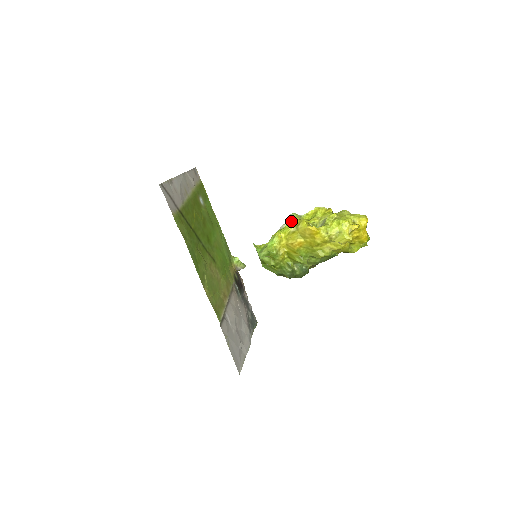
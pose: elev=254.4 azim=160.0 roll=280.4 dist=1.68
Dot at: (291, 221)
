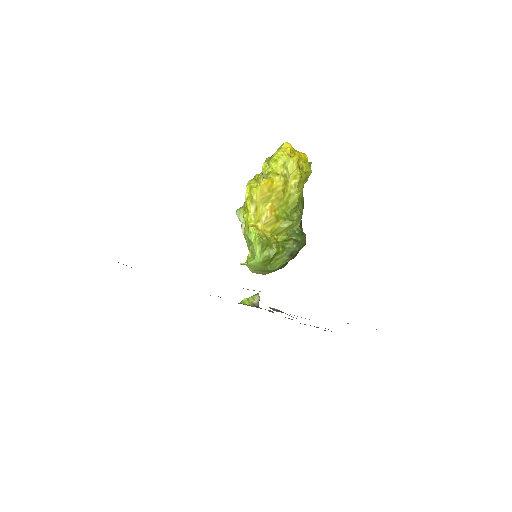
Dot at: (243, 215)
